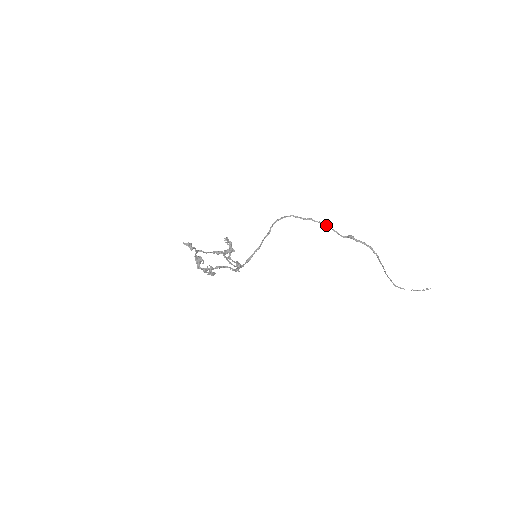
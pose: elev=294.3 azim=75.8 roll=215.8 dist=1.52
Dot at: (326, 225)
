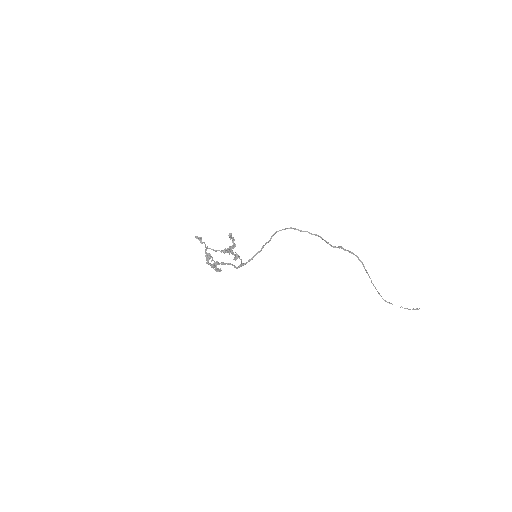
Dot at: (320, 237)
